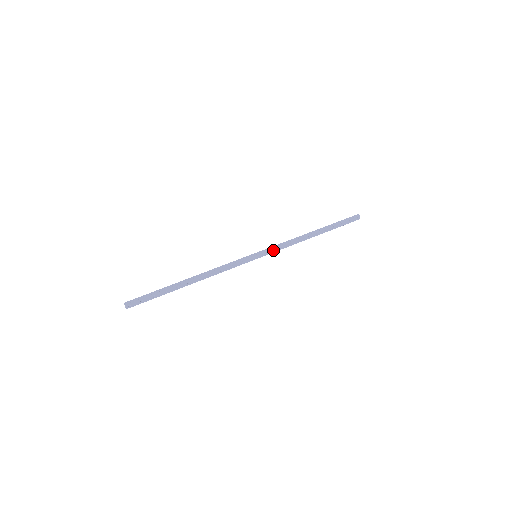
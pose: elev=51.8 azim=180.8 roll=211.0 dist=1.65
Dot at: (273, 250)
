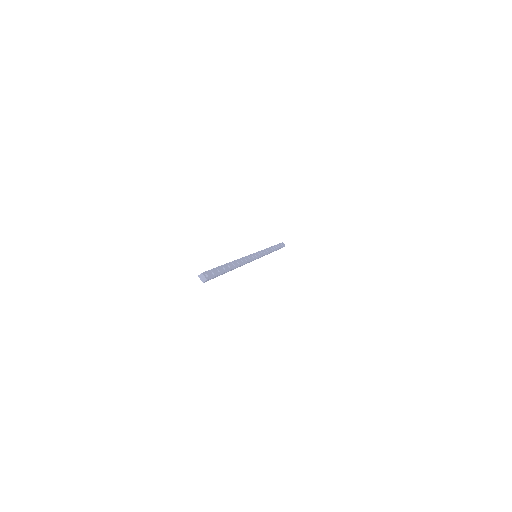
Dot at: (262, 253)
